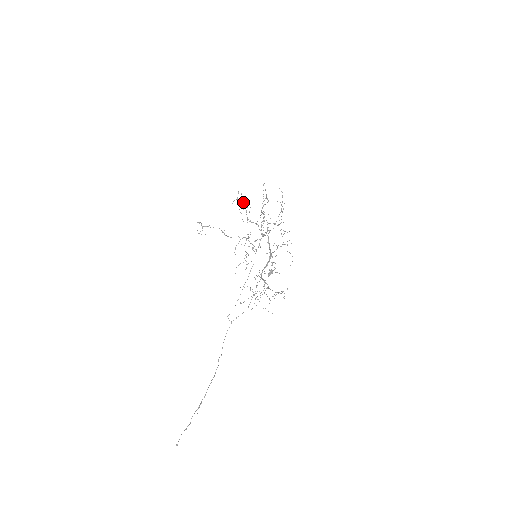
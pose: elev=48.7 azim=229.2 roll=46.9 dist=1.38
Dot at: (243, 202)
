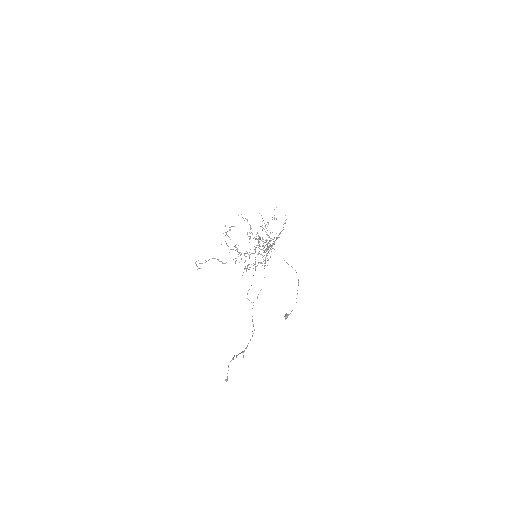
Dot at: (230, 239)
